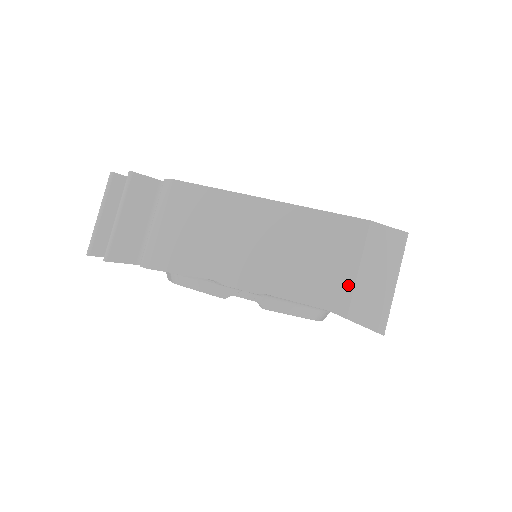
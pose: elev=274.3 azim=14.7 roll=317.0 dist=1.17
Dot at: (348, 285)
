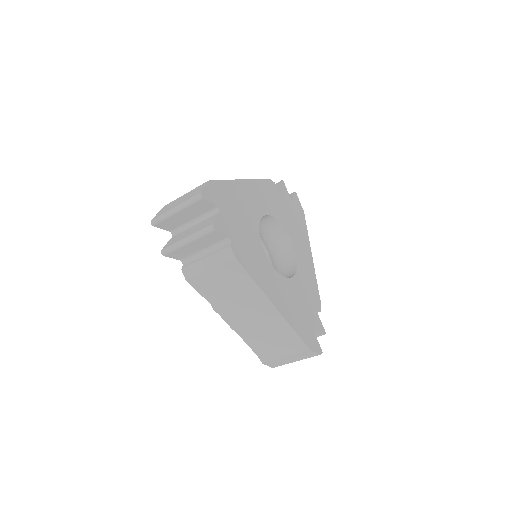
Dot at: (275, 357)
